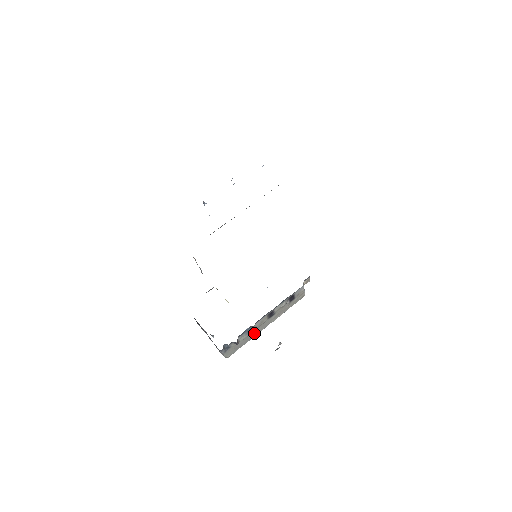
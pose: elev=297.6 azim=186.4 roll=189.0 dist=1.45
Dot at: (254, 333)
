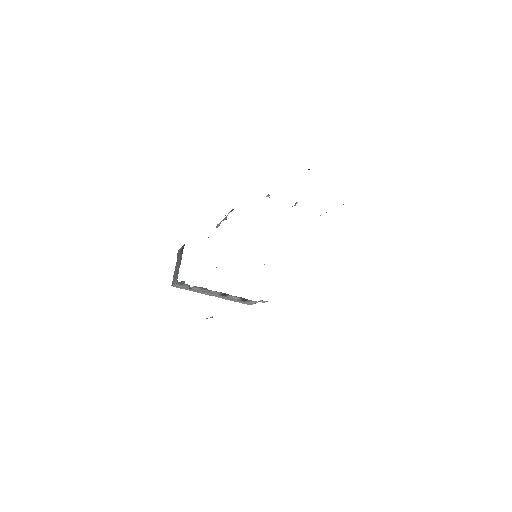
Dot at: (203, 292)
